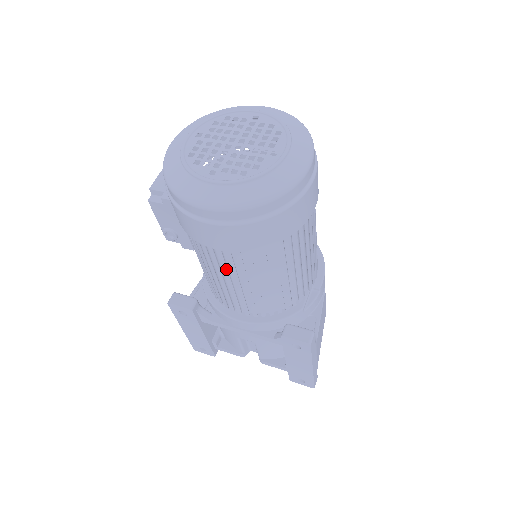
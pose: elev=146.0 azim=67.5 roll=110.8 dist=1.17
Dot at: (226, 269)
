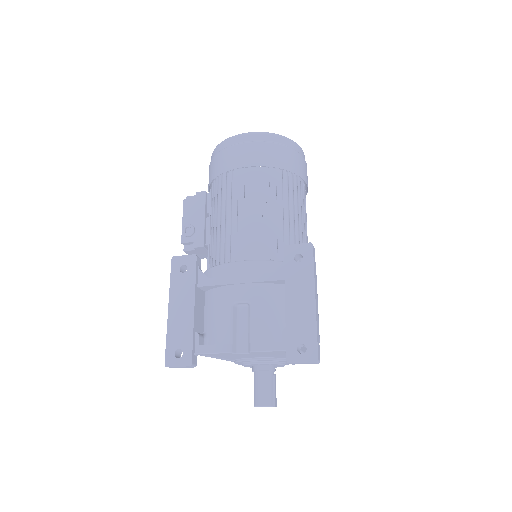
Dot at: (243, 194)
